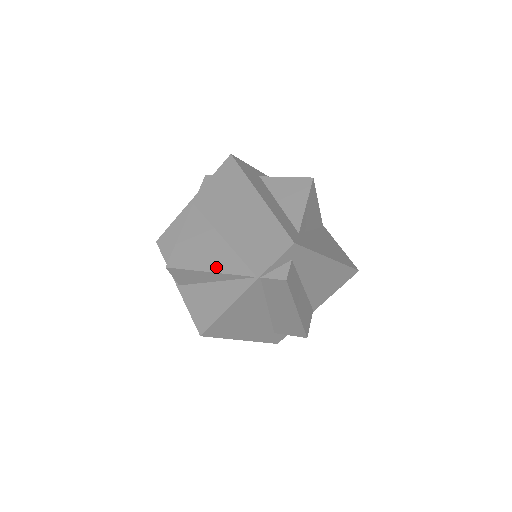
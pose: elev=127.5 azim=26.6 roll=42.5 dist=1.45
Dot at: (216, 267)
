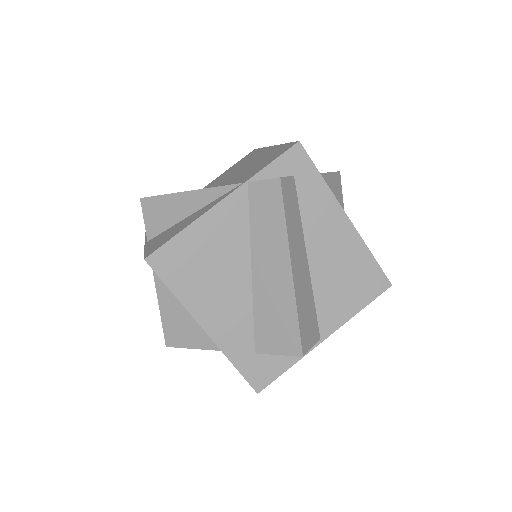
Dot at: occluded
